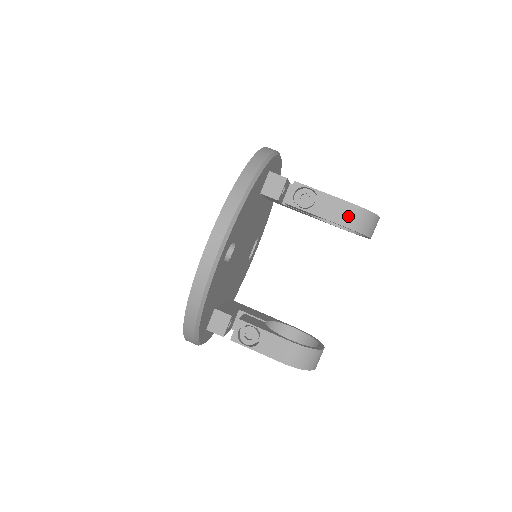
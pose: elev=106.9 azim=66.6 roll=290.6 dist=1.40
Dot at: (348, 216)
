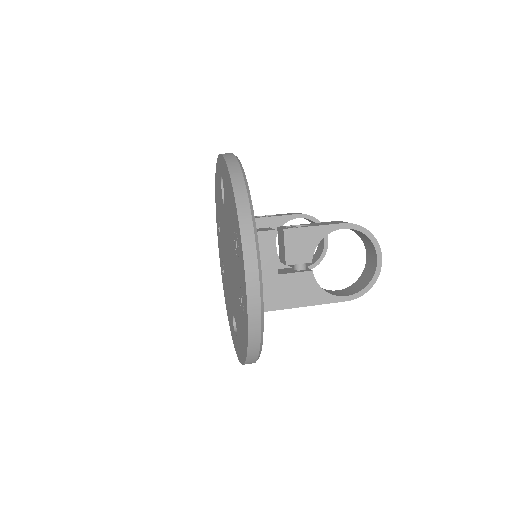
Dot at: (300, 213)
